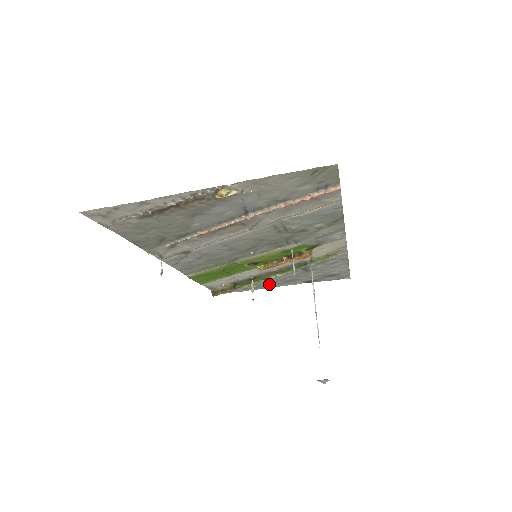
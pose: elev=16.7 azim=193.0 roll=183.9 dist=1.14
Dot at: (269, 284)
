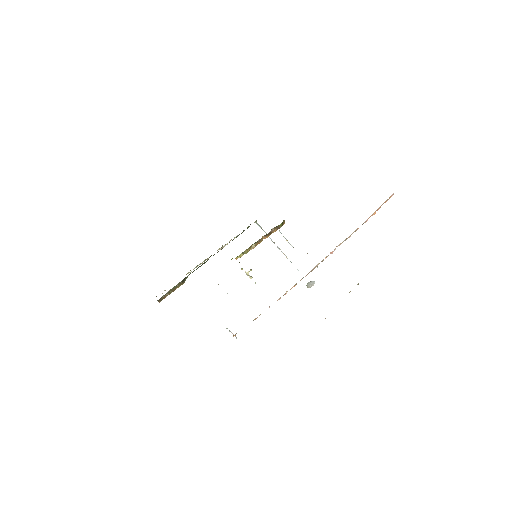
Dot at: occluded
